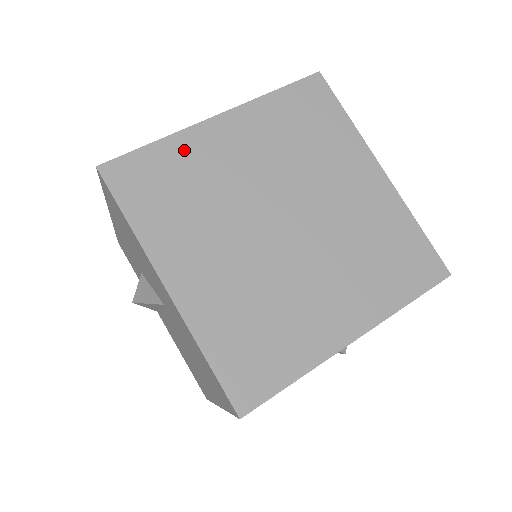
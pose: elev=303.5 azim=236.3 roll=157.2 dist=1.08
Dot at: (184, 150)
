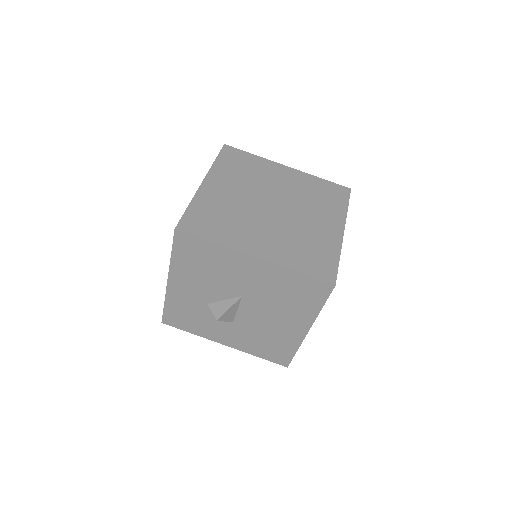
Dot at: (204, 202)
